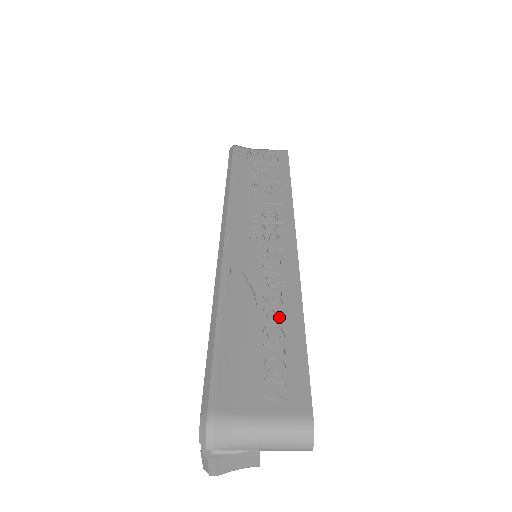
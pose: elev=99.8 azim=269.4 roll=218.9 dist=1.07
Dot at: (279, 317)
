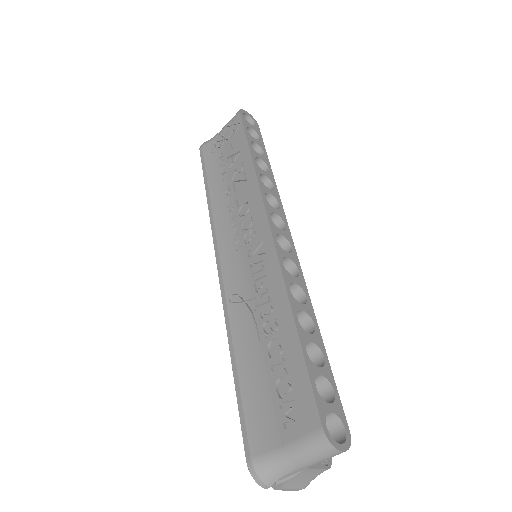
Dot at: (275, 328)
